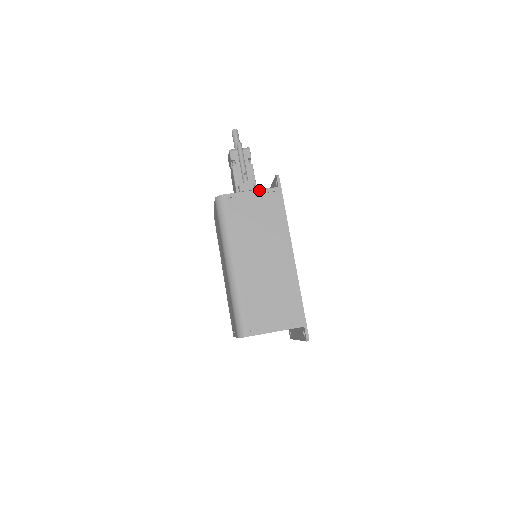
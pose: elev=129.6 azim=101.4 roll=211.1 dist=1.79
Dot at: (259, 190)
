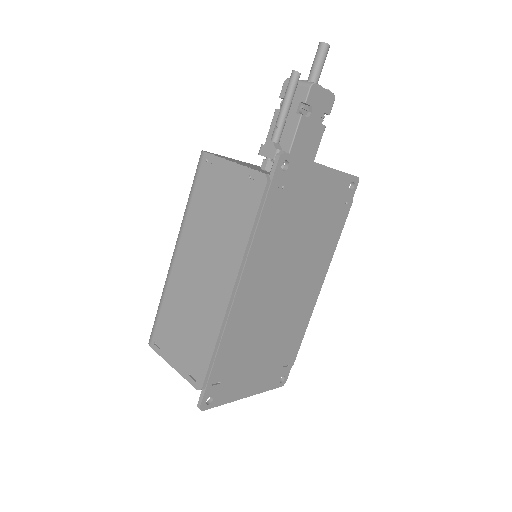
Dot at: (241, 166)
